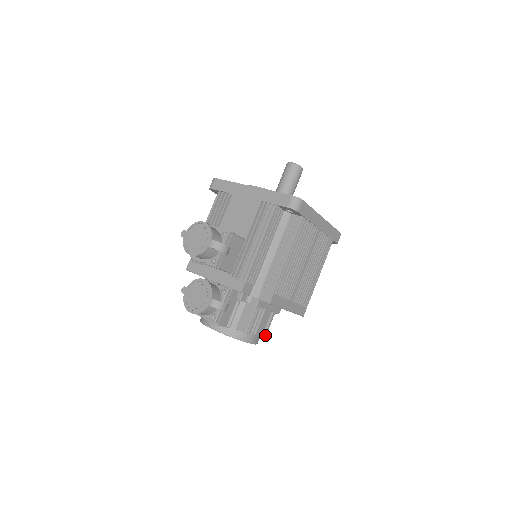
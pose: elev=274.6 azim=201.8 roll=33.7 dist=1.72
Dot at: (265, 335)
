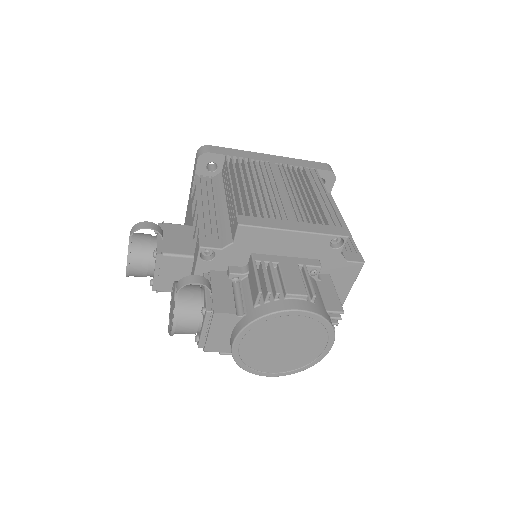
Dot at: (341, 312)
